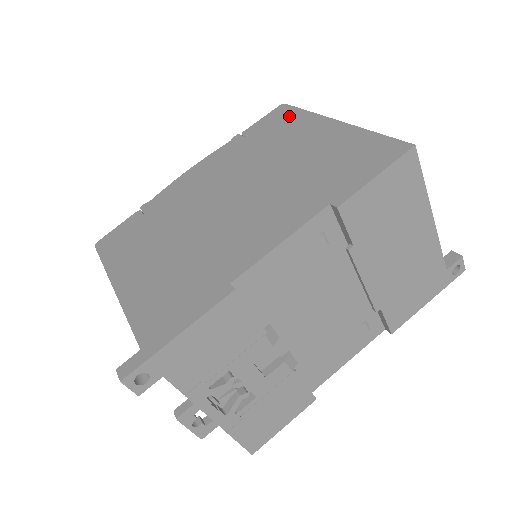
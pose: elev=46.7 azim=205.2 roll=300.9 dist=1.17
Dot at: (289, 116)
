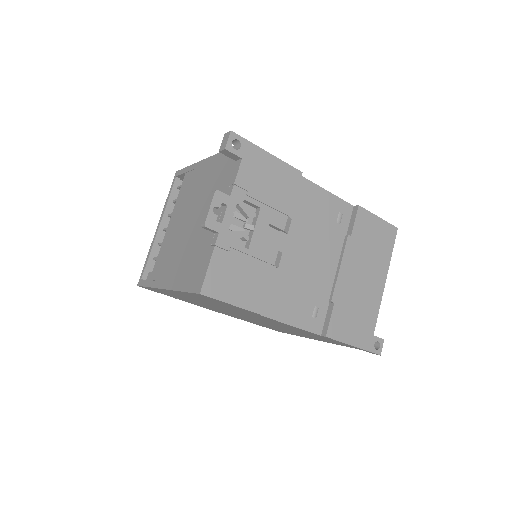
Dot at: occluded
